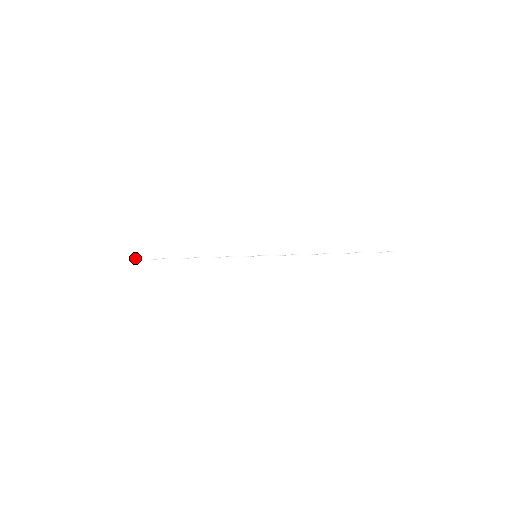
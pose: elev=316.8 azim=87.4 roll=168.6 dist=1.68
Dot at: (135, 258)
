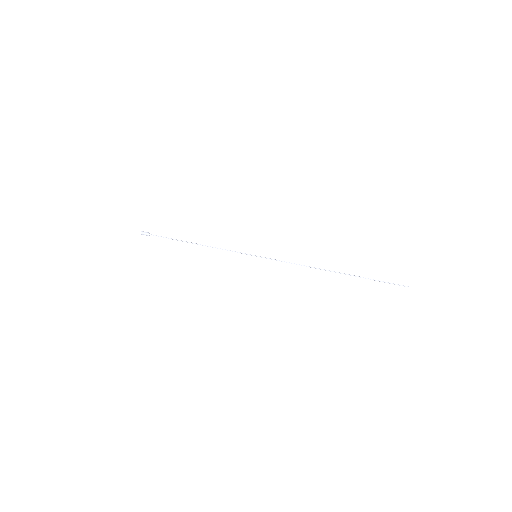
Dot at: (143, 233)
